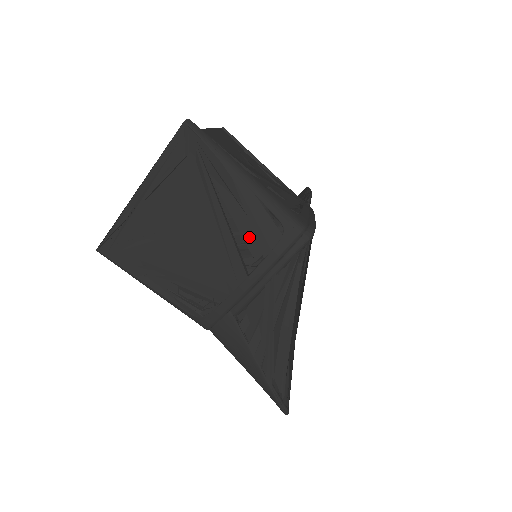
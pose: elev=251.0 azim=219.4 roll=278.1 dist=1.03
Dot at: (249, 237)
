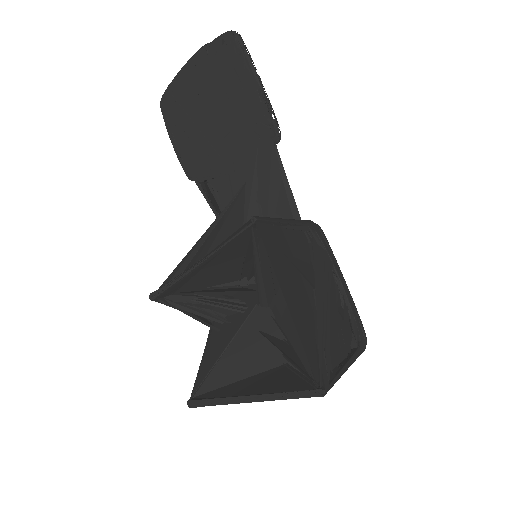
Dot at: occluded
